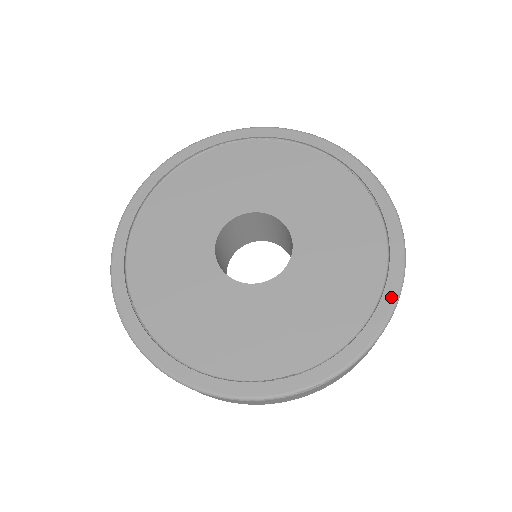
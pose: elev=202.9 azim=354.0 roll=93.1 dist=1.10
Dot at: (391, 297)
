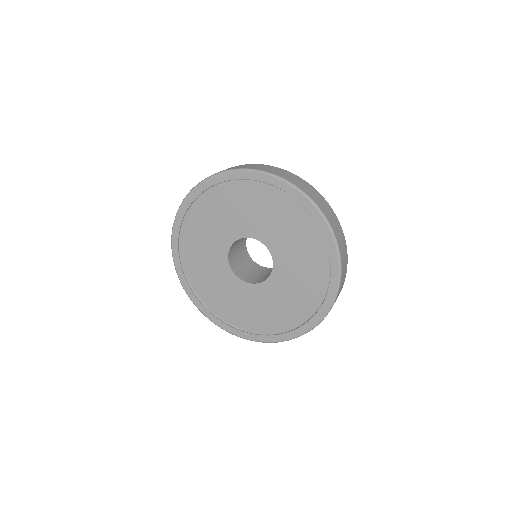
Dot at: (331, 242)
